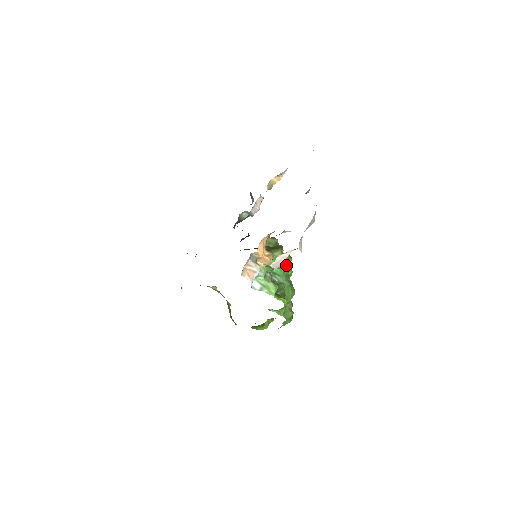
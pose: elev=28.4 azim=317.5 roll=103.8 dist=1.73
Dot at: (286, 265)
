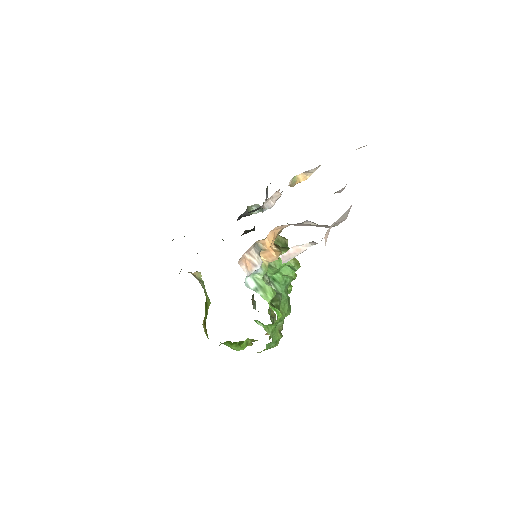
Dot at: (291, 272)
